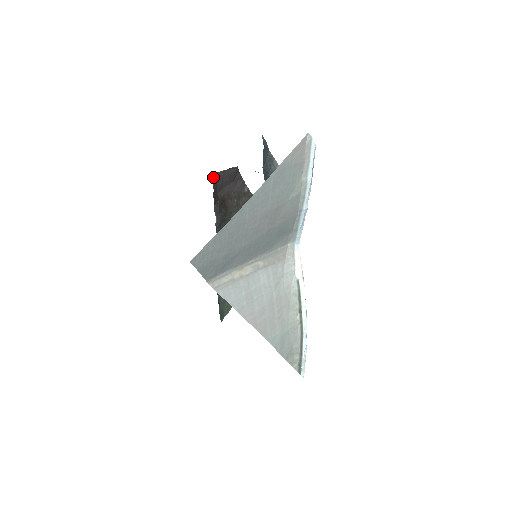
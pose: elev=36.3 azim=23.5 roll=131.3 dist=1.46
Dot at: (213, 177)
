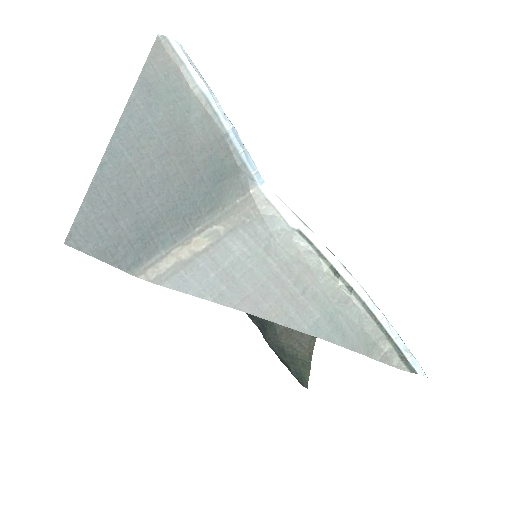
Dot at: occluded
